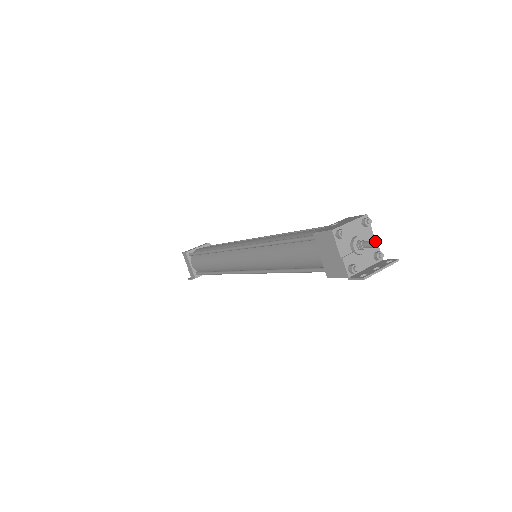
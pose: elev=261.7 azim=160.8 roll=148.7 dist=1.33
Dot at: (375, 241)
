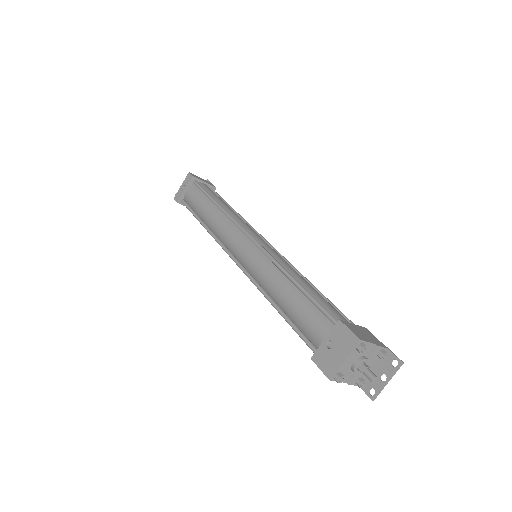
Dot at: (375, 378)
